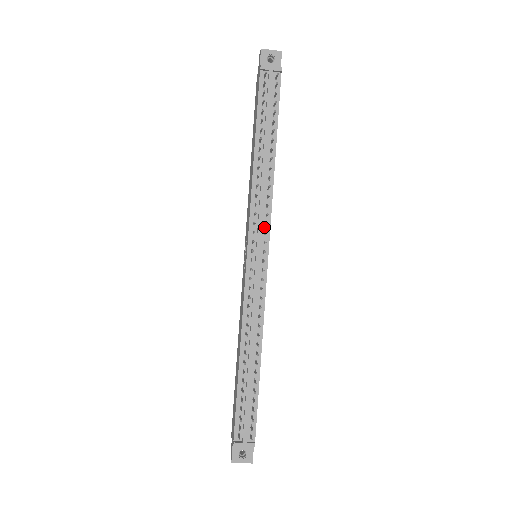
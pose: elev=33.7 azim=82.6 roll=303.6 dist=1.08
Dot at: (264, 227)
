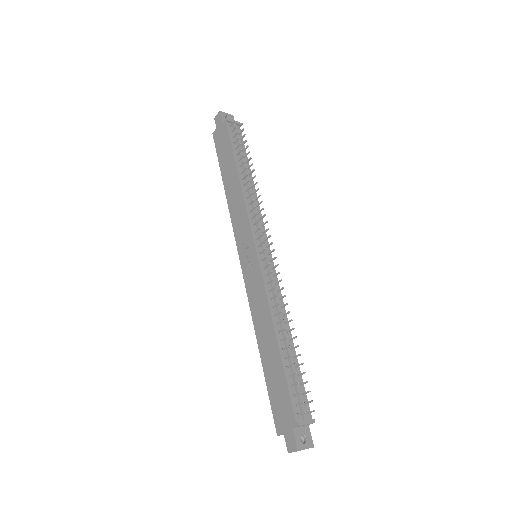
Dot at: (261, 228)
